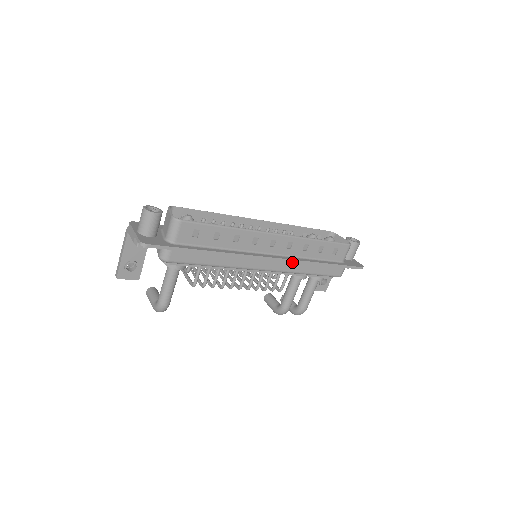
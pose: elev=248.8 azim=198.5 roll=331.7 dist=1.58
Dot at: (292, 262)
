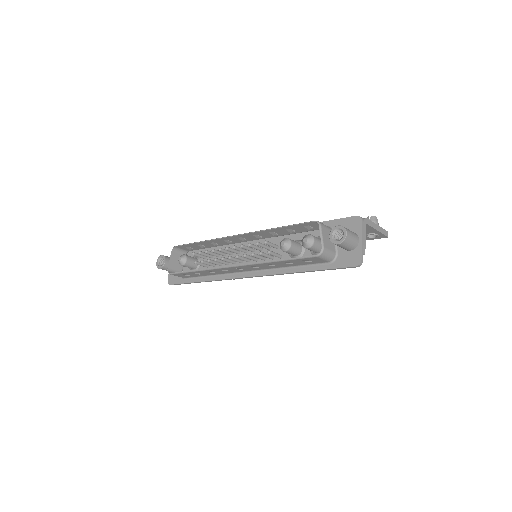
Dot at: occluded
